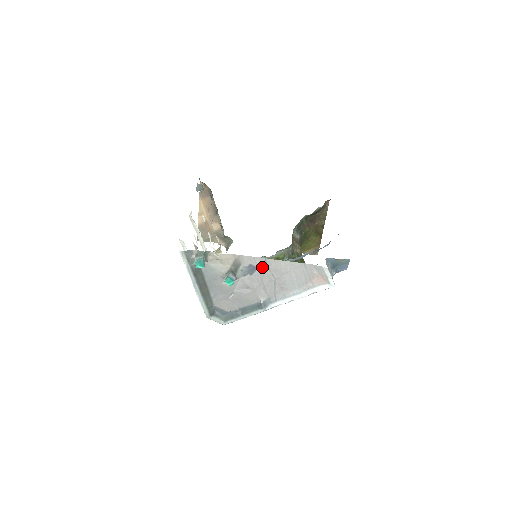
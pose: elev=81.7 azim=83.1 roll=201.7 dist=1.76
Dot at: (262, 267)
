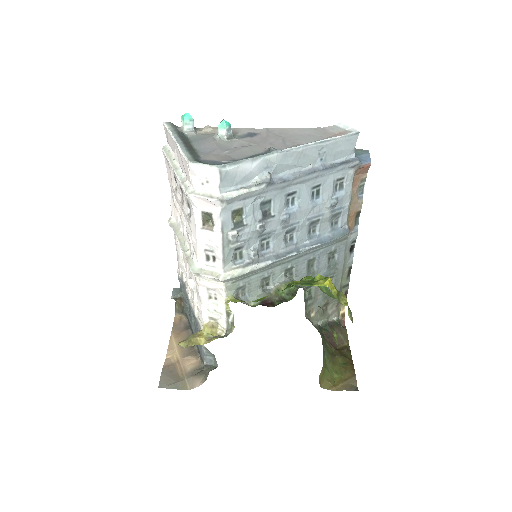
Dot at: (264, 134)
